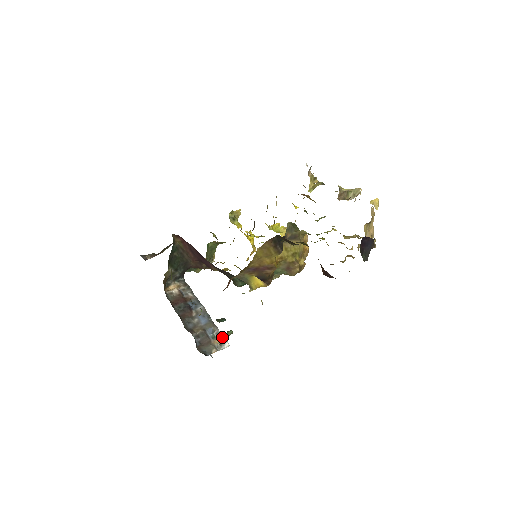
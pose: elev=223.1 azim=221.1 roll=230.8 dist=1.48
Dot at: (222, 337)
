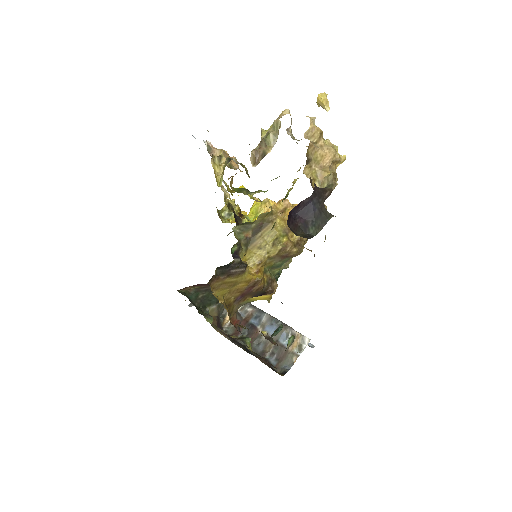
Dot at: (298, 336)
